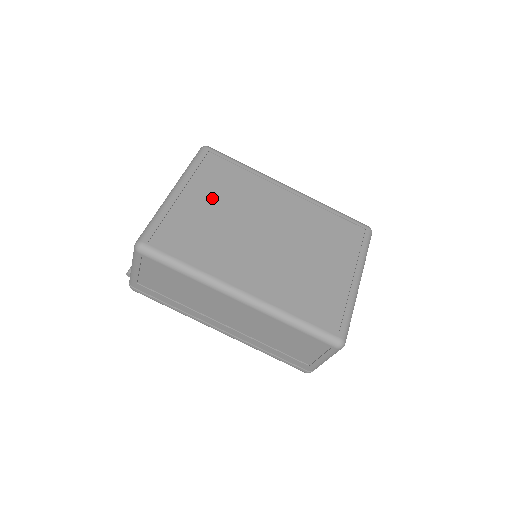
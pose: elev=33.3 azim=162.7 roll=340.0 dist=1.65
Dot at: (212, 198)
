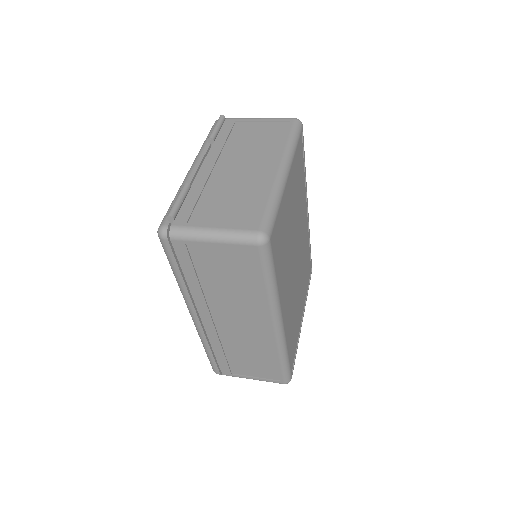
Dot at: (293, 198)
